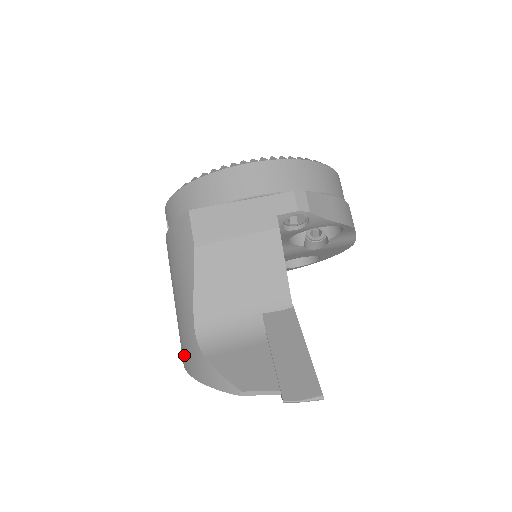
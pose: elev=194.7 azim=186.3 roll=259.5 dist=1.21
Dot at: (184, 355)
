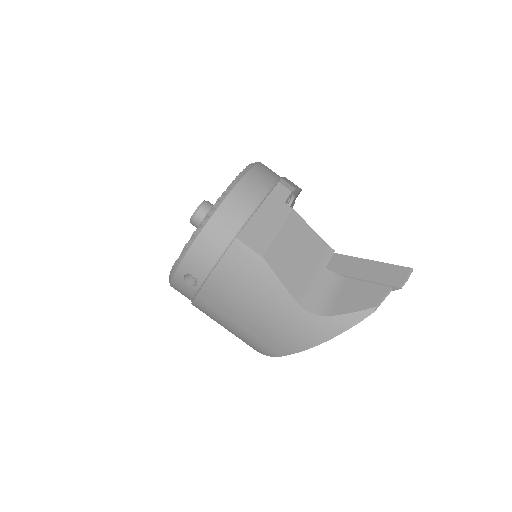
Dot at: (298, 341)
